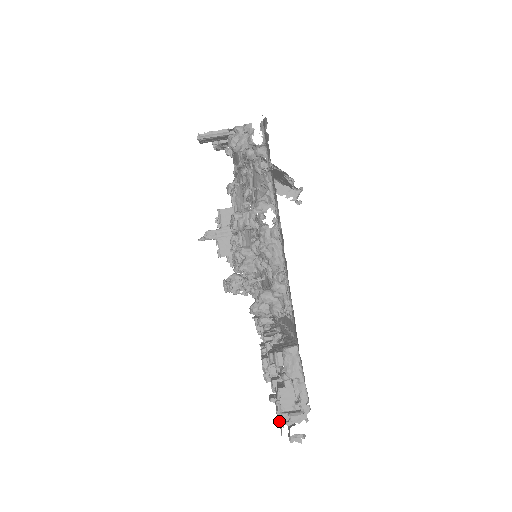
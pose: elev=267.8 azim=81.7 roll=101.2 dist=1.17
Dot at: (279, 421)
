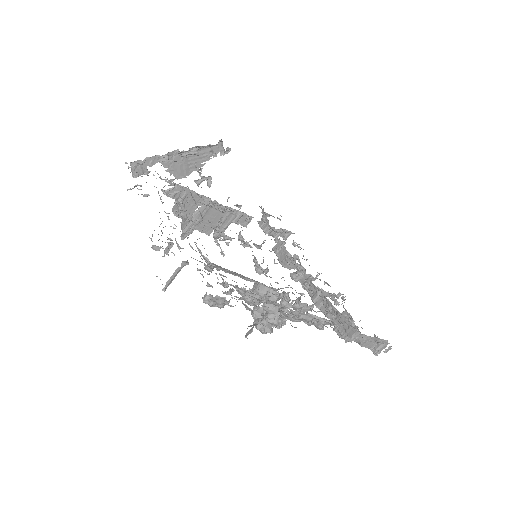
Dot at: occluded
